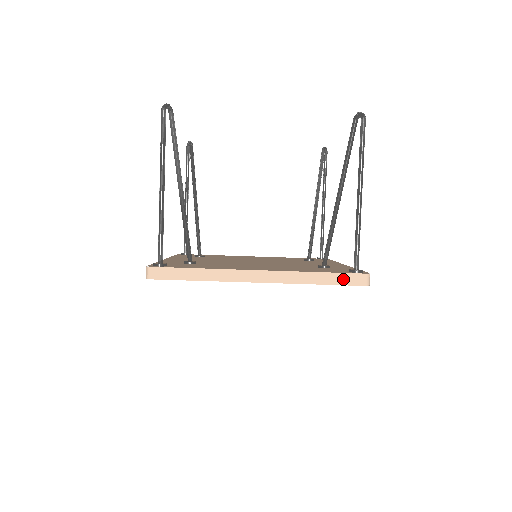
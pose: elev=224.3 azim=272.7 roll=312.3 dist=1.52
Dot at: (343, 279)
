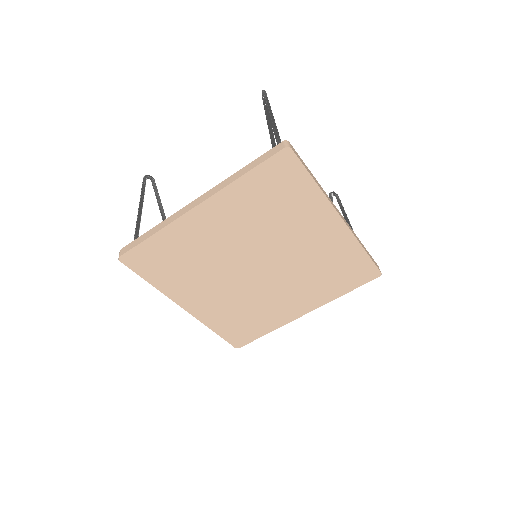
Dot at: (263, 158)
